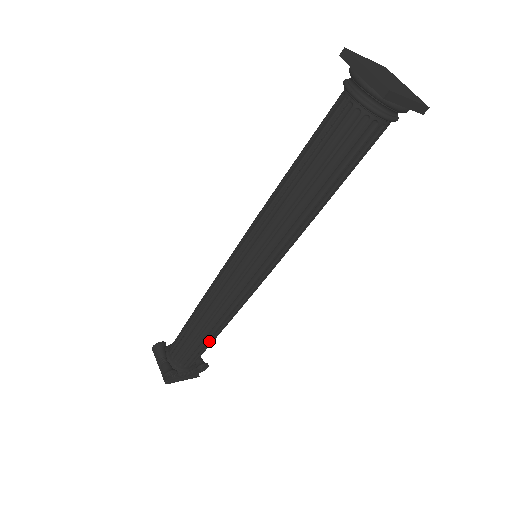
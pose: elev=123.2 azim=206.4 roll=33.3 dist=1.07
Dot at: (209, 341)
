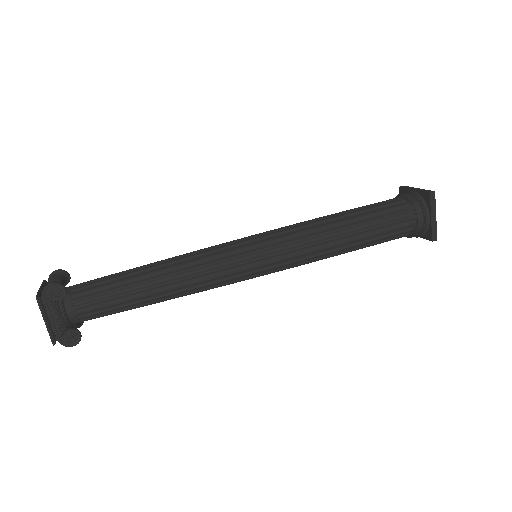
Dot at: (135, 295)
